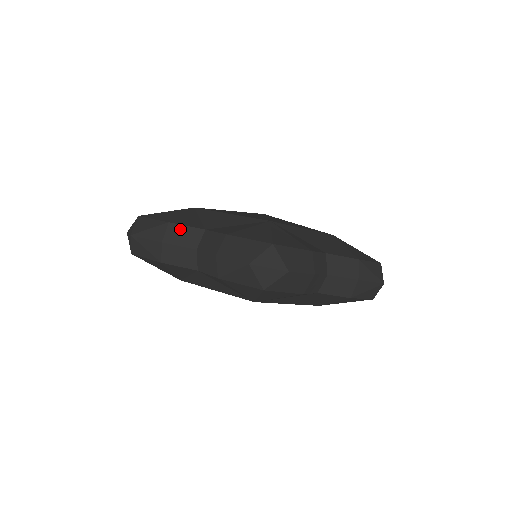
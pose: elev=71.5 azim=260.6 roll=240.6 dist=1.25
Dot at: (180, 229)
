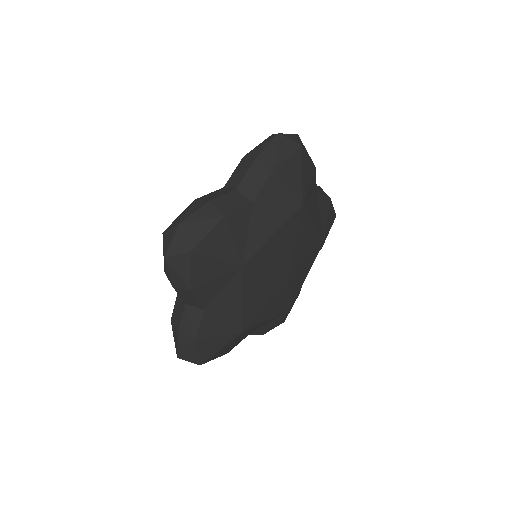
Dot at: (192, 297)
